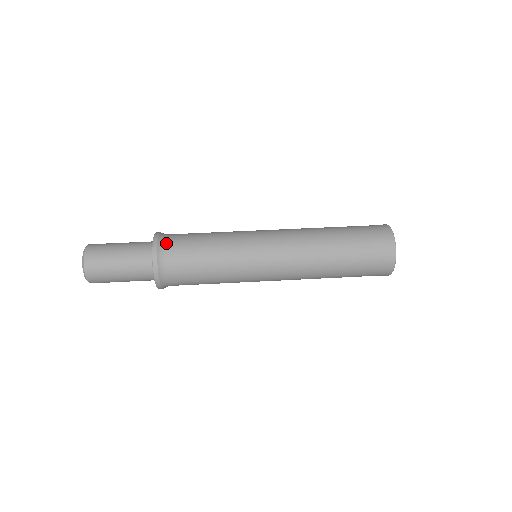
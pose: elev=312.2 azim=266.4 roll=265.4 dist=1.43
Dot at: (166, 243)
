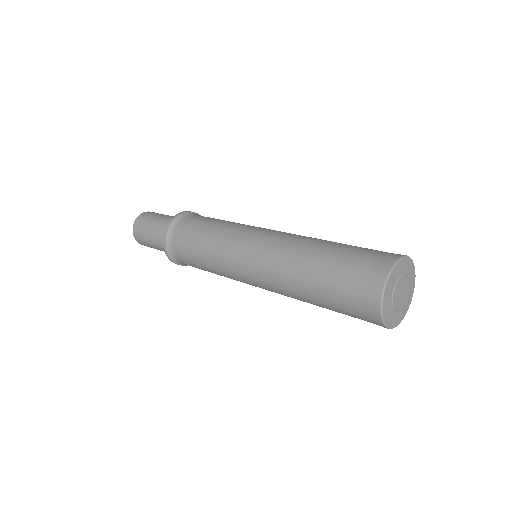
Dot at: (193, 215)
